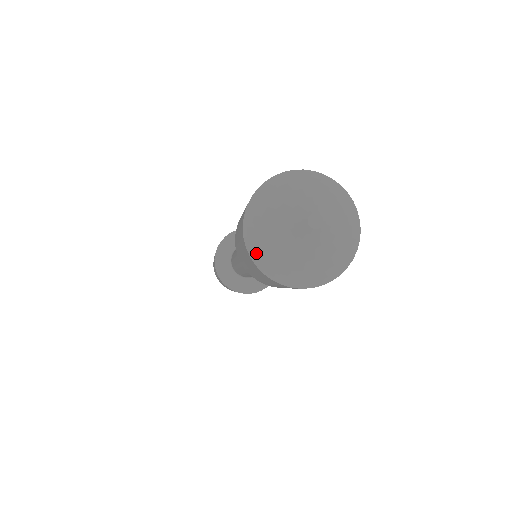
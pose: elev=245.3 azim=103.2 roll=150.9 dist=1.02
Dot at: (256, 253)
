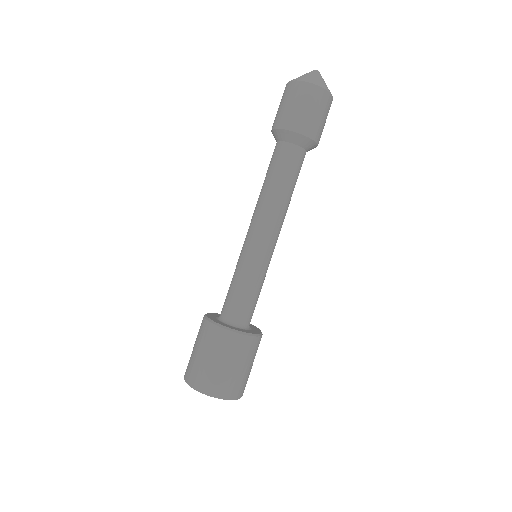
Dot at: (293, 80)
